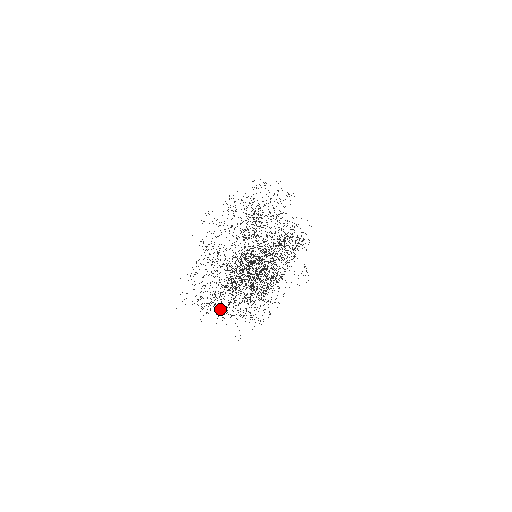
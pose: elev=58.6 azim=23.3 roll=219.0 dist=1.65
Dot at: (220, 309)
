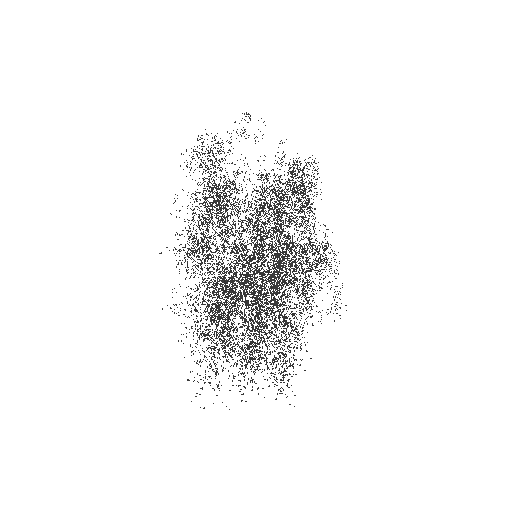
Dot at: occluded
